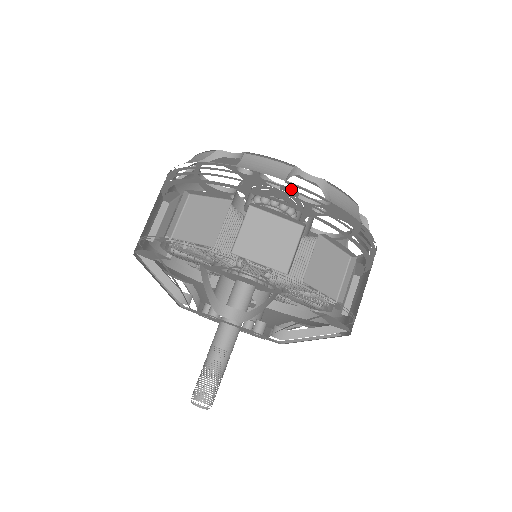
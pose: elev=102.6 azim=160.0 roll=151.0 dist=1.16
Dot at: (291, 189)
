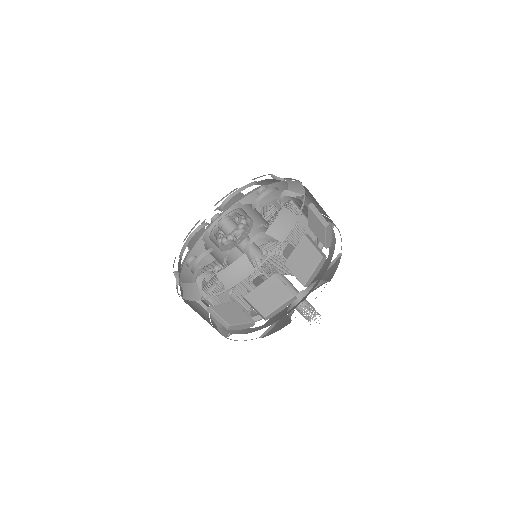
Dot at: occluded
